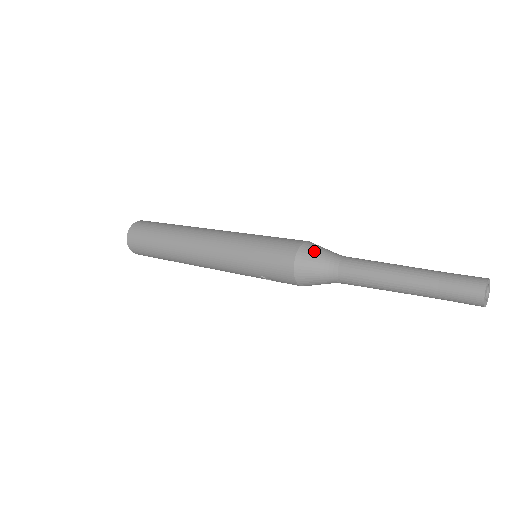
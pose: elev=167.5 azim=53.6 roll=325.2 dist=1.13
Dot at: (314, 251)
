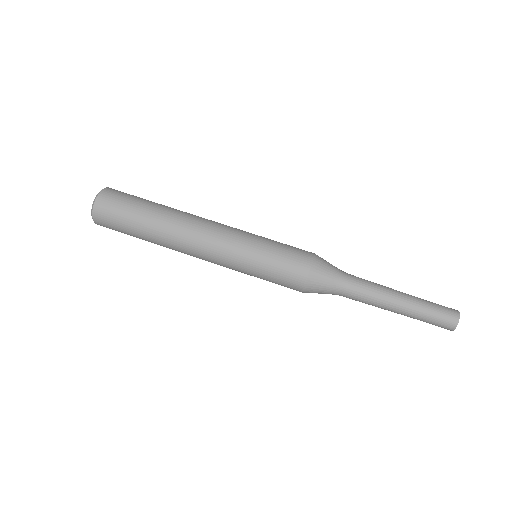
Dot at: (322, 276)
